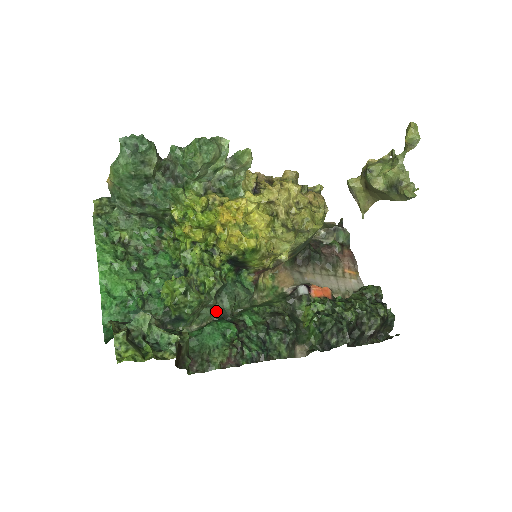
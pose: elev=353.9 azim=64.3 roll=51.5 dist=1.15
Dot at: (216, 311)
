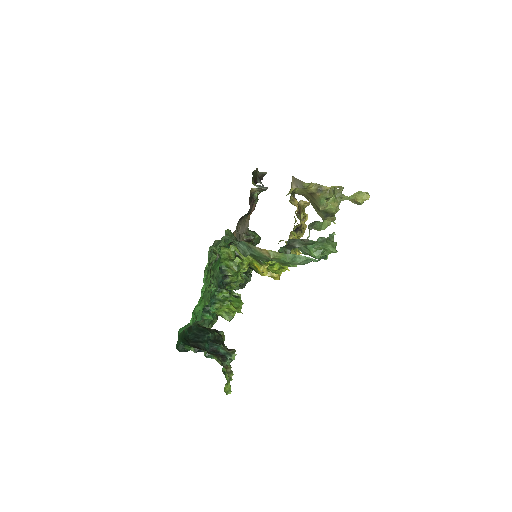
Dot at: occluded
